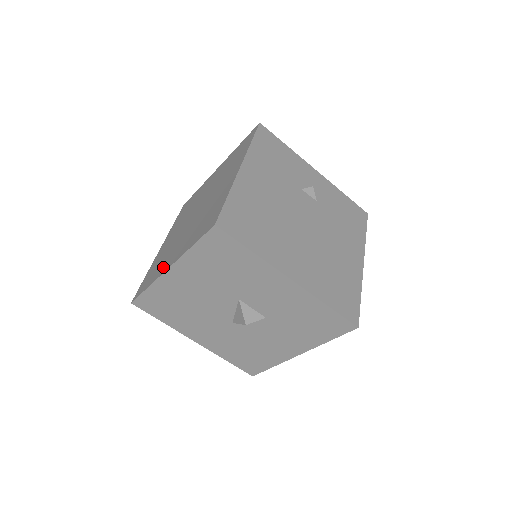
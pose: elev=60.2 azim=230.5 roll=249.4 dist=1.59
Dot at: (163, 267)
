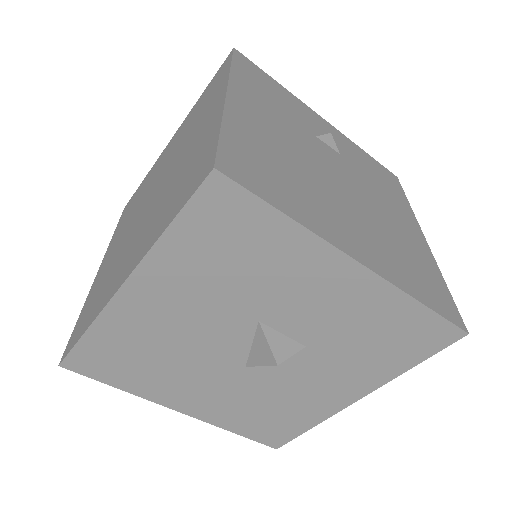
Dot at: (111, 288)
